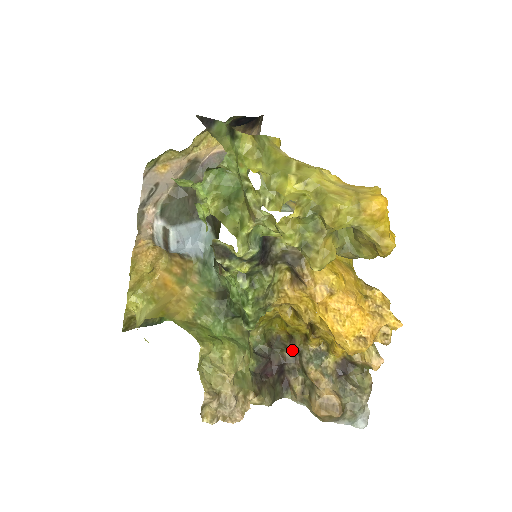
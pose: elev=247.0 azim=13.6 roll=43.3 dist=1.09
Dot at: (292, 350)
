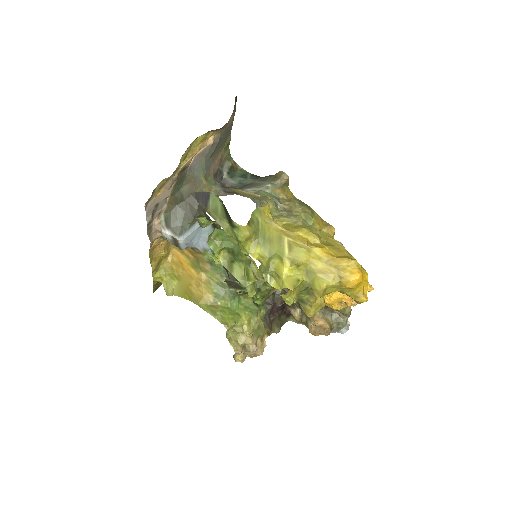
Dot at: occluded
